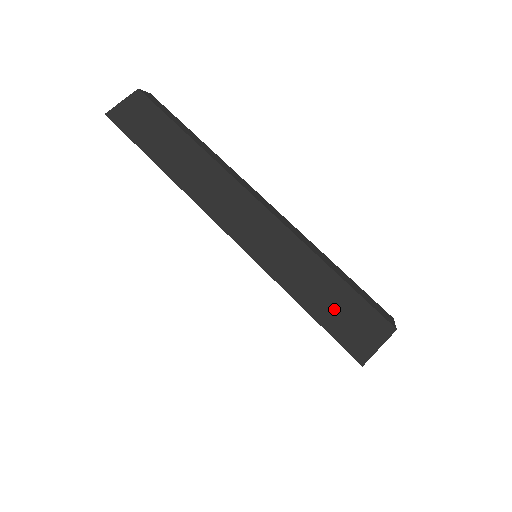
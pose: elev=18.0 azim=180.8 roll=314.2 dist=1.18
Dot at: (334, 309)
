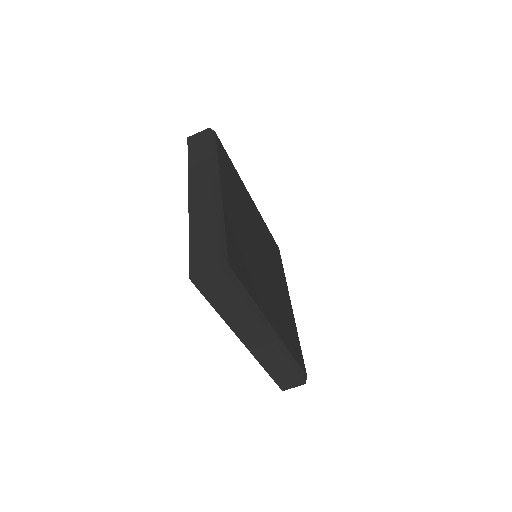
Dot at: (201, 247)
